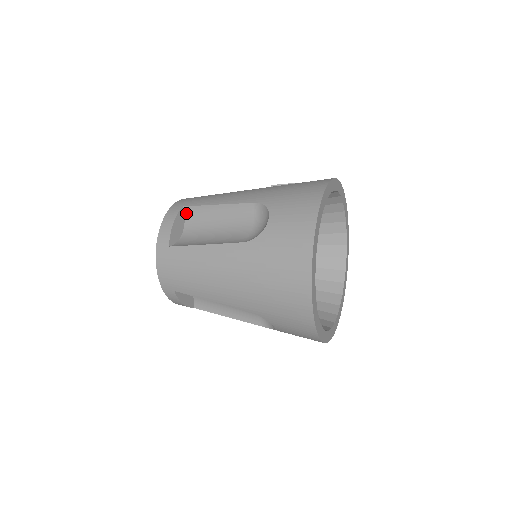
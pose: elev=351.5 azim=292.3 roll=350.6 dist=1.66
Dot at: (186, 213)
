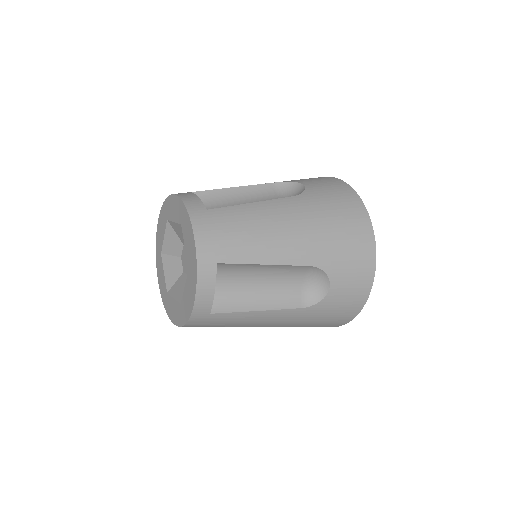
Dot at: occluded
